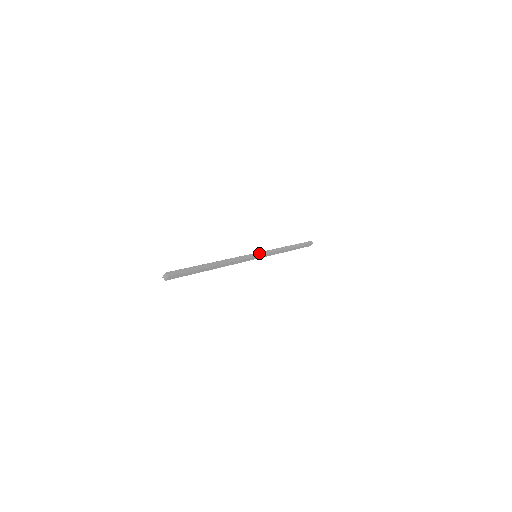
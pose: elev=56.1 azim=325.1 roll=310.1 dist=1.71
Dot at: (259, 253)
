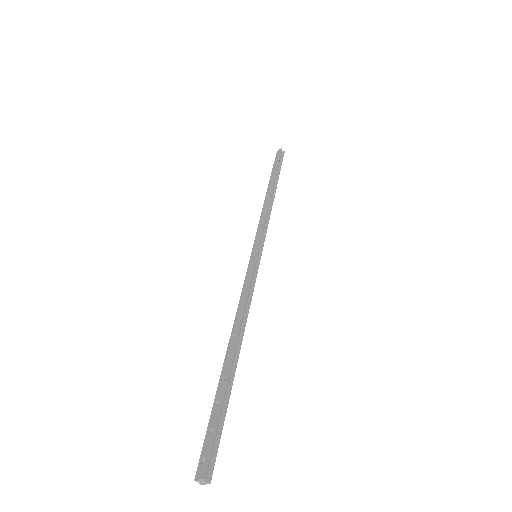
Dot at: (259, 248)
